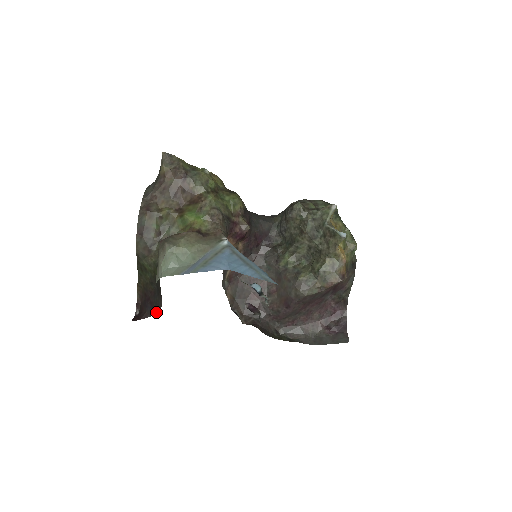
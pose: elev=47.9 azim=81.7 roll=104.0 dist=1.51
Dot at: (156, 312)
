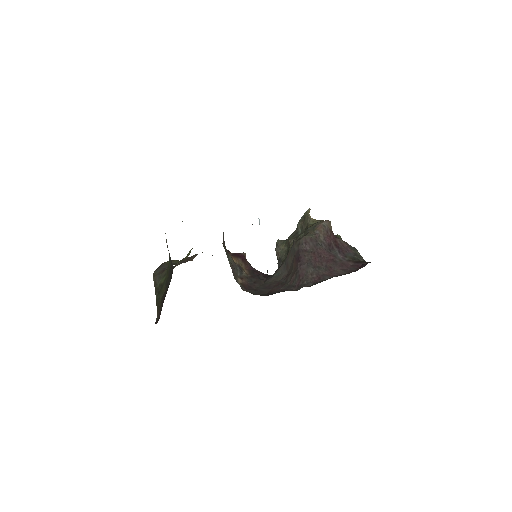
Dot at: occluded
